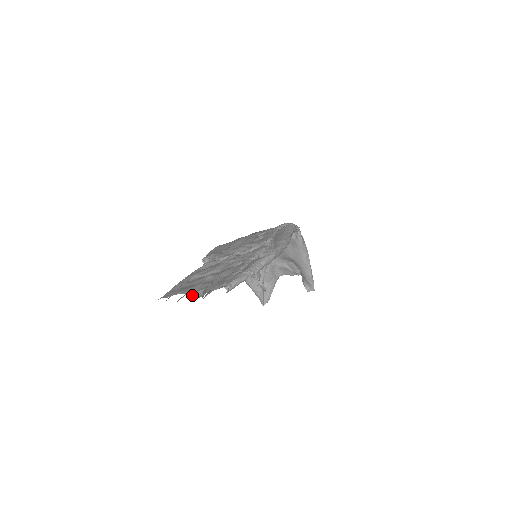
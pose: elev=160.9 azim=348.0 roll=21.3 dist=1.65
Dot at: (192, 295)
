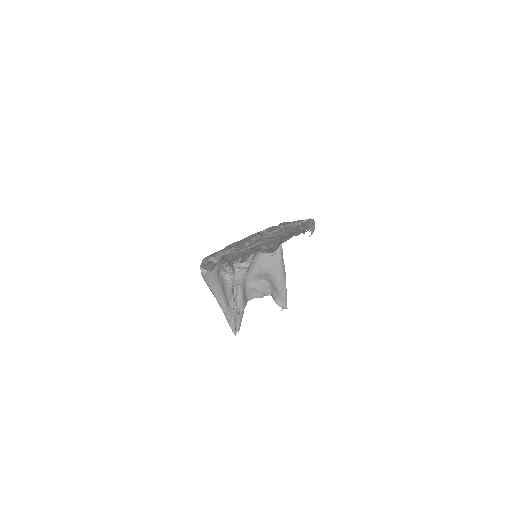
Dot at: (263, 252)
